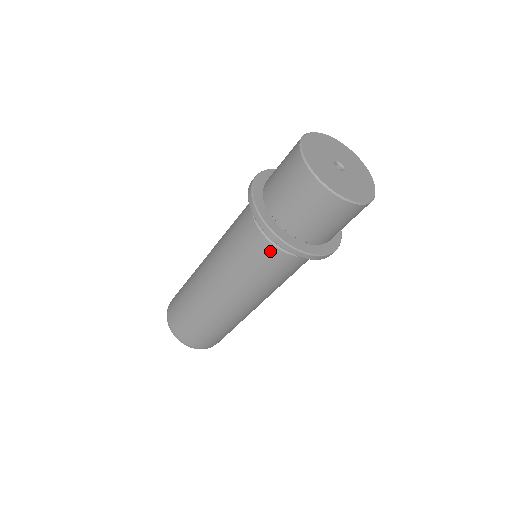
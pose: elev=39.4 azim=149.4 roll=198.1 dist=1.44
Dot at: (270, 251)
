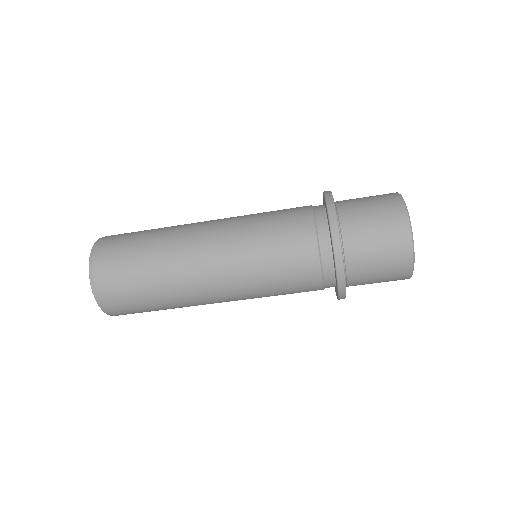
Dot at: (308, 246)
